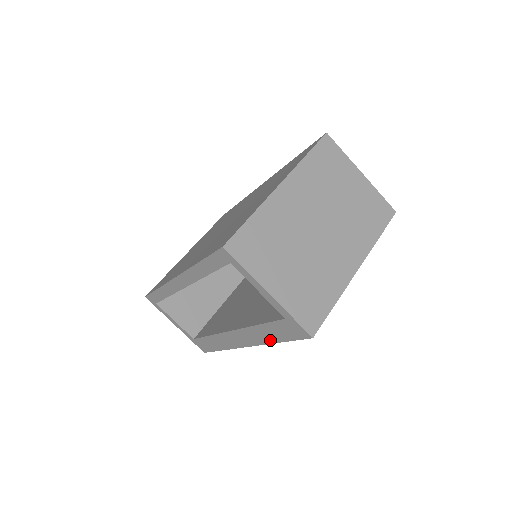
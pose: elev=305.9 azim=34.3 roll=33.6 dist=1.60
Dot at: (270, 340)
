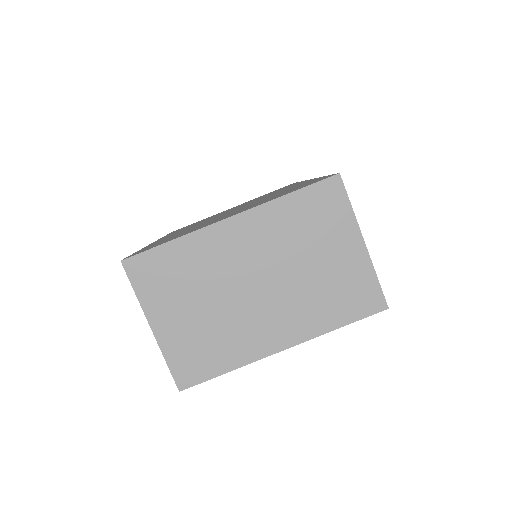
Dot at: occluded
